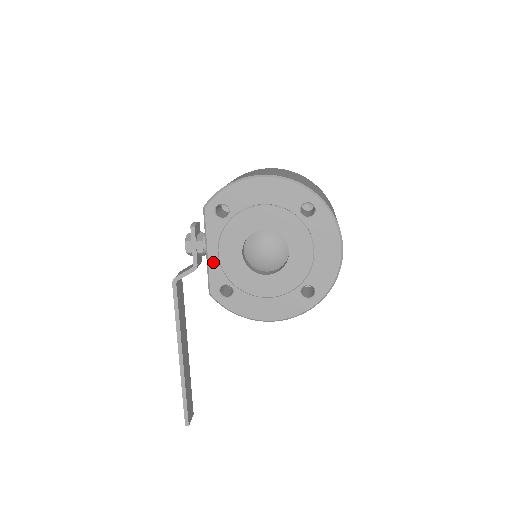
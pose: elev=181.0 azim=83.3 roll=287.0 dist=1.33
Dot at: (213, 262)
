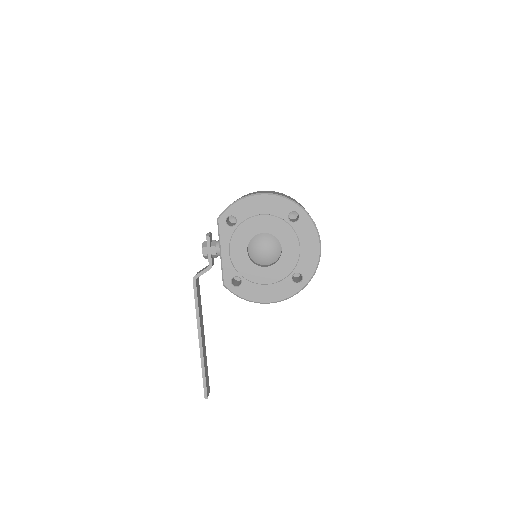
Dot at: (225, 260)
